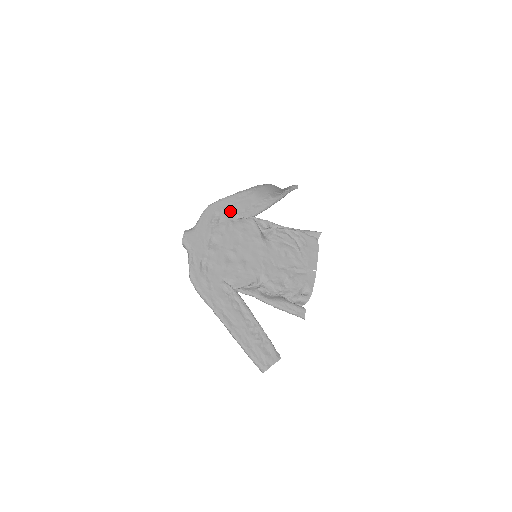
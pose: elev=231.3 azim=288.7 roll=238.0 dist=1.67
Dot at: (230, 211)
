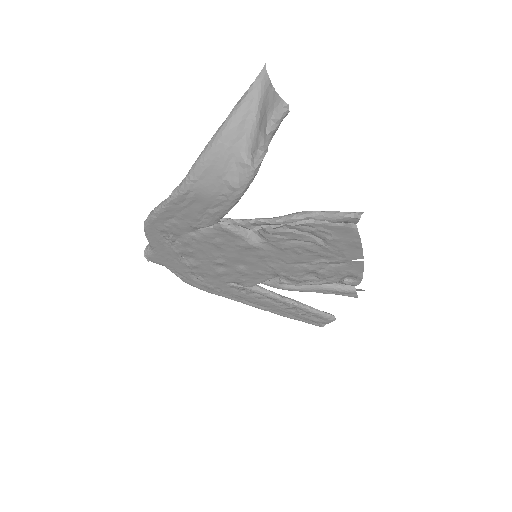
Dot at: (179, 226)
